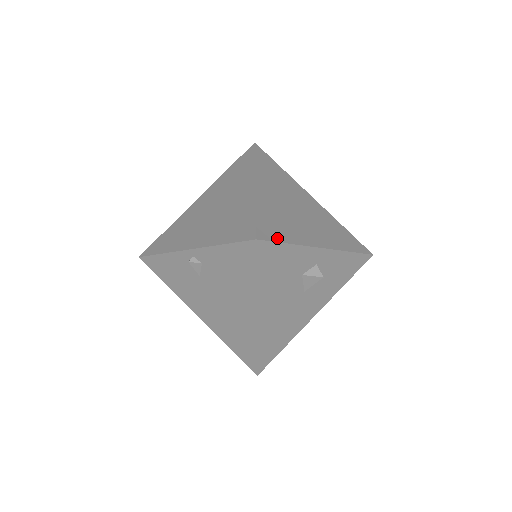
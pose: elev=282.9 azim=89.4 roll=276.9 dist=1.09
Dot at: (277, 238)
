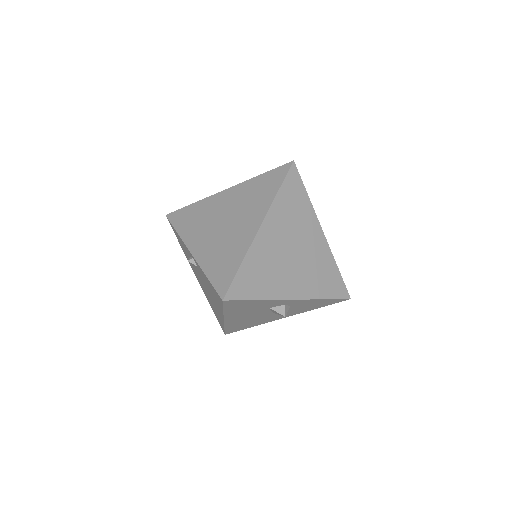
Dot at: (246, 295)
